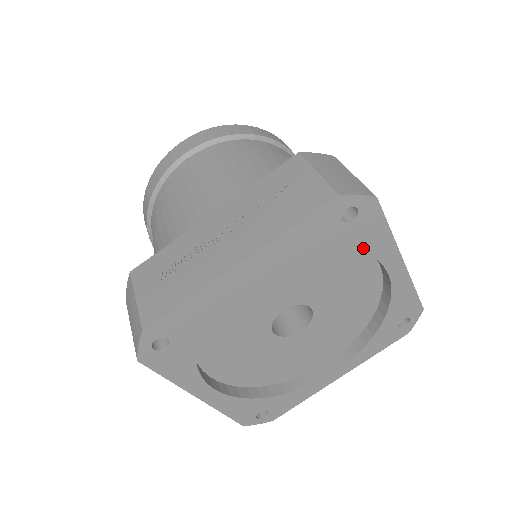
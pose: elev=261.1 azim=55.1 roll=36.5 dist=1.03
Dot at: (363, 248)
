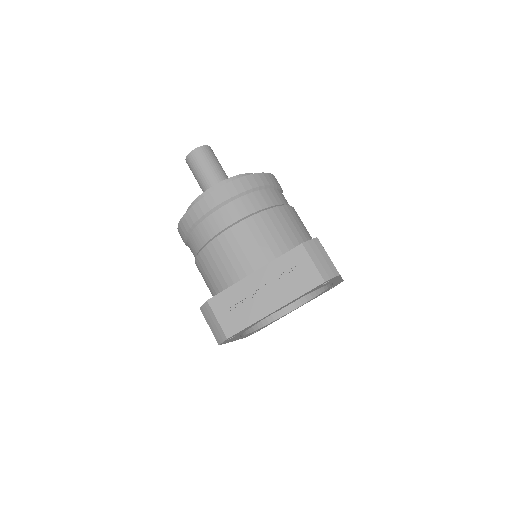
Dot at: (327, 284)
